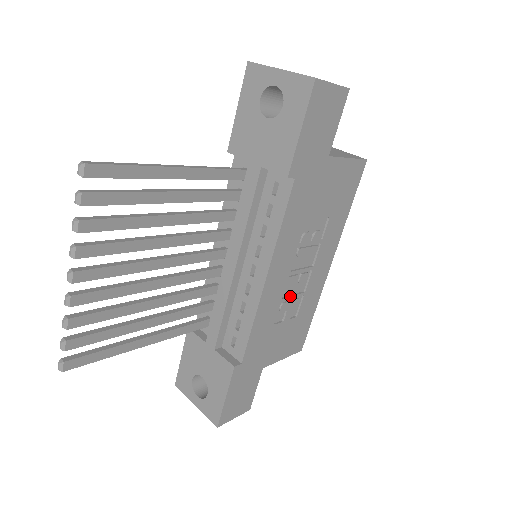
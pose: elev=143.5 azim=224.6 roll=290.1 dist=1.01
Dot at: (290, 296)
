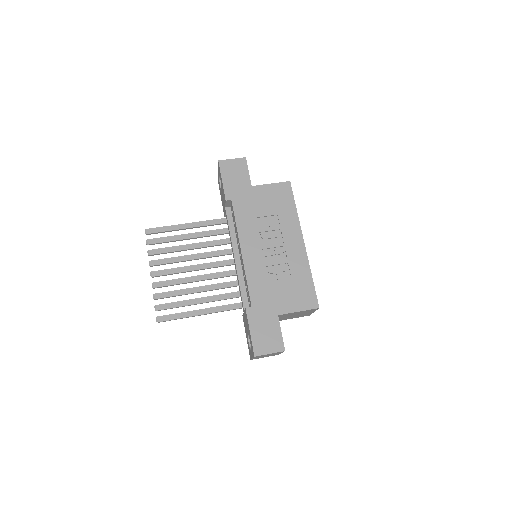
Dot at: (273, 263)
